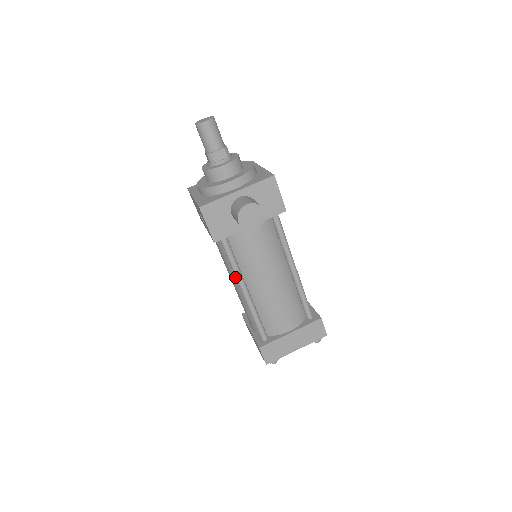
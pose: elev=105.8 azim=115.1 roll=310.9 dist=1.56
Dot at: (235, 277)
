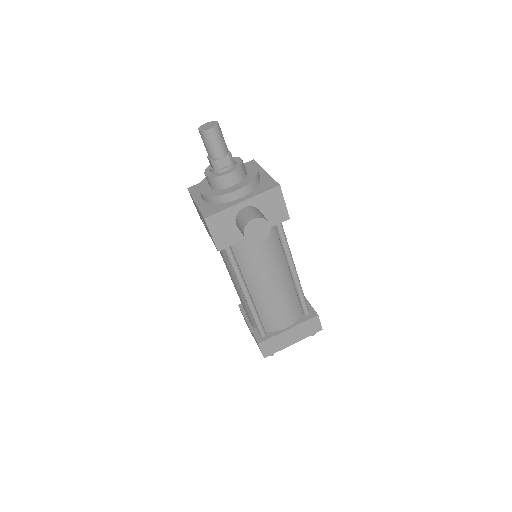
Dot at: (236, 279)
